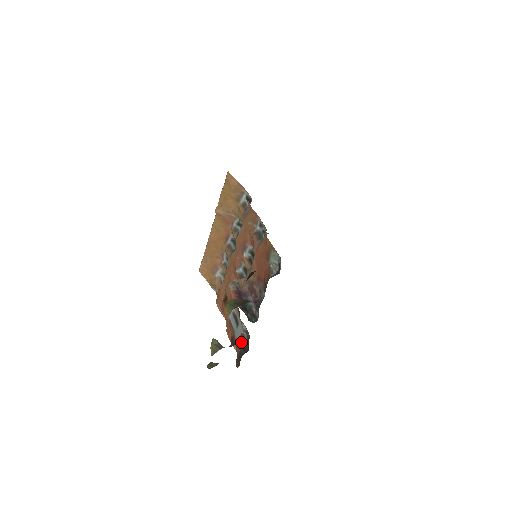
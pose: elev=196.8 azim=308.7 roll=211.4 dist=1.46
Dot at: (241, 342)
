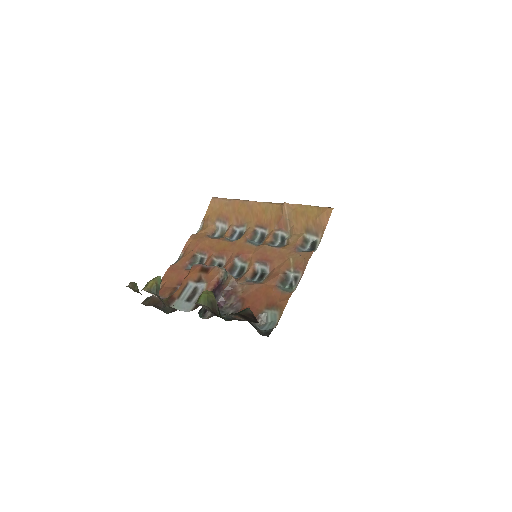
Dot at: occluded
